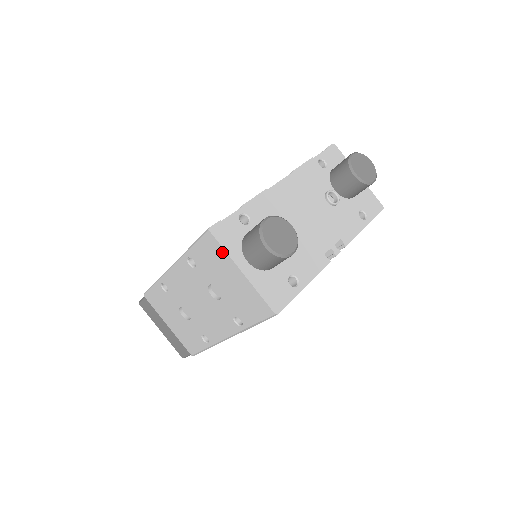
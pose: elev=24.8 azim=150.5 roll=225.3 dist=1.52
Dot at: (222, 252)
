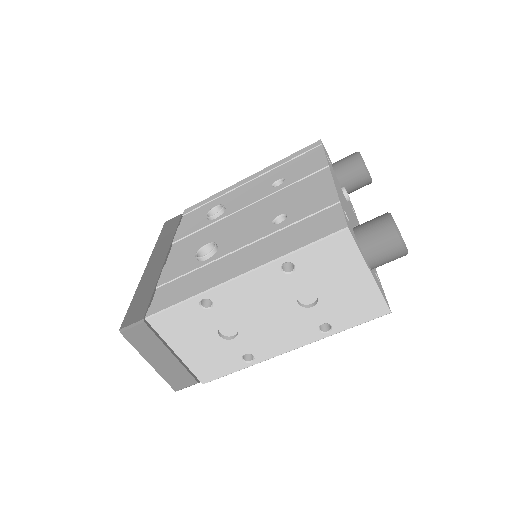
Dot at: (354, 253)
